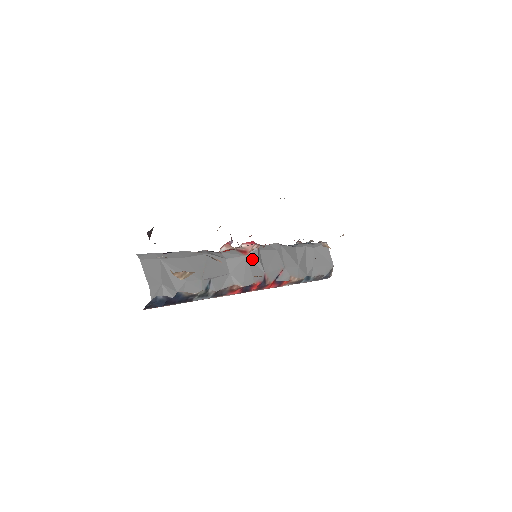
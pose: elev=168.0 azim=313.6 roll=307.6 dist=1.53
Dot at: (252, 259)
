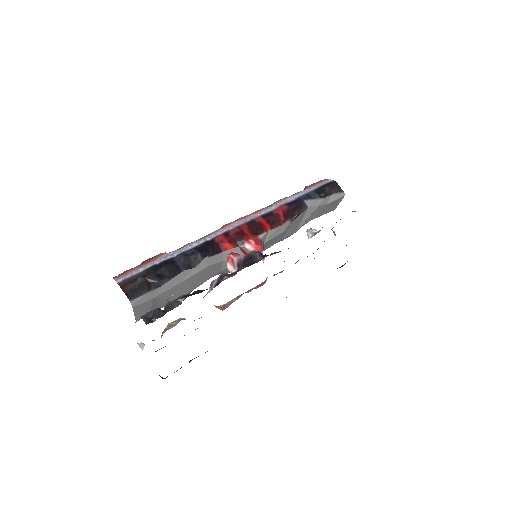
Dot at: occluded
